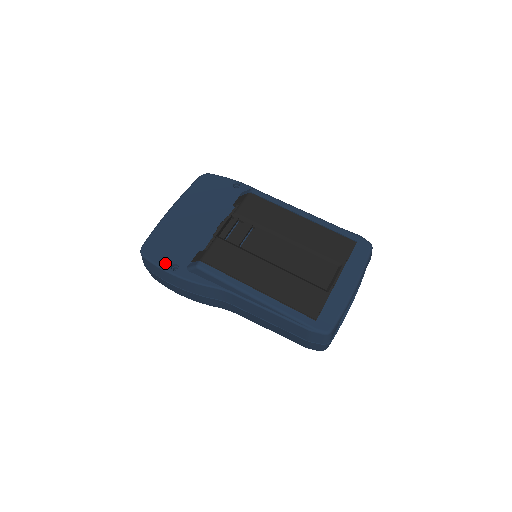
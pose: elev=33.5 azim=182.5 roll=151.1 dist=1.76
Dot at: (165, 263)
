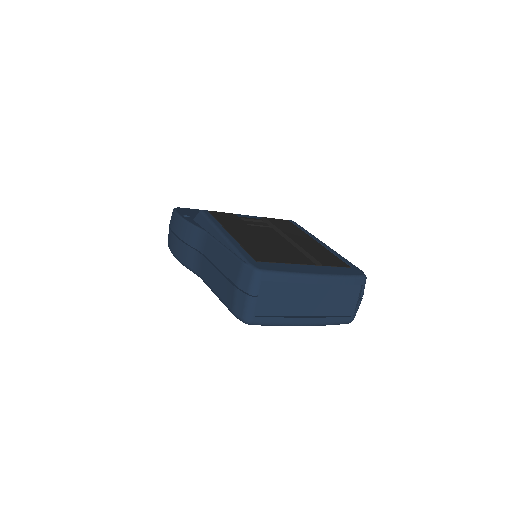
Dot at: (183, 213)
